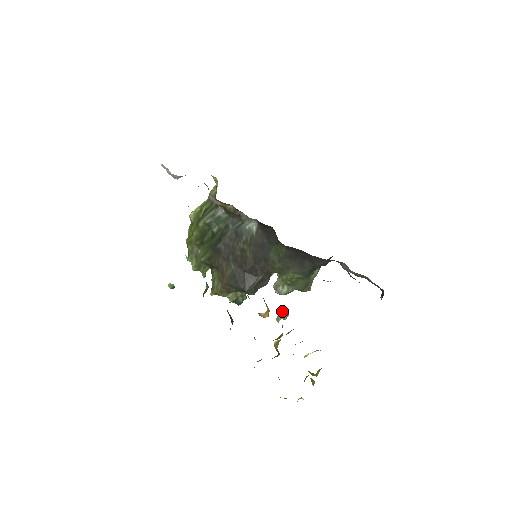
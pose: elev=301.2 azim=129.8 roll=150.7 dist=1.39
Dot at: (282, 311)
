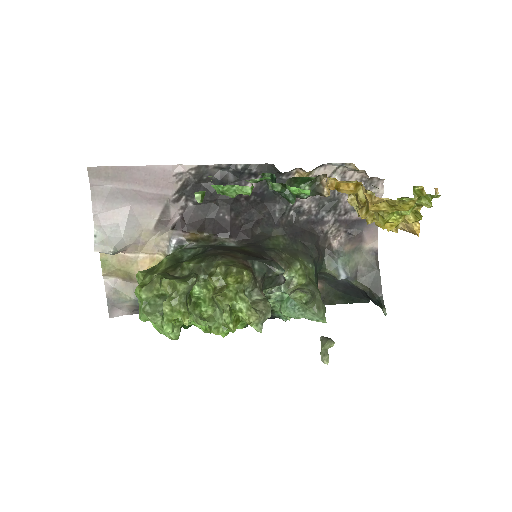
Dot at: occluded
